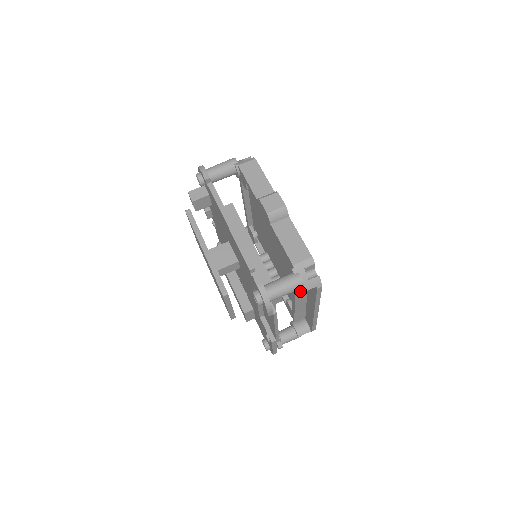
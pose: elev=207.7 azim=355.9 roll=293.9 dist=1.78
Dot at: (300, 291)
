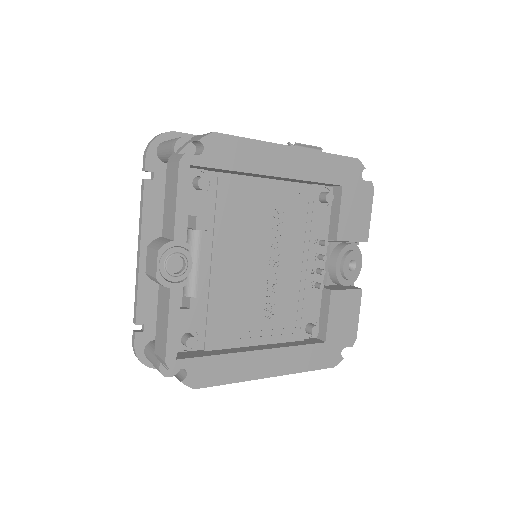
Dot at: occluded
